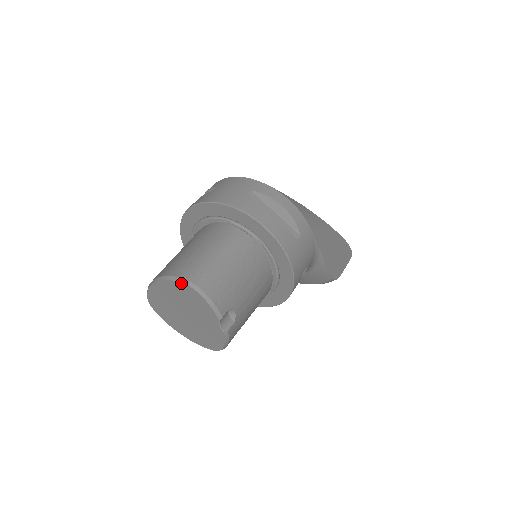
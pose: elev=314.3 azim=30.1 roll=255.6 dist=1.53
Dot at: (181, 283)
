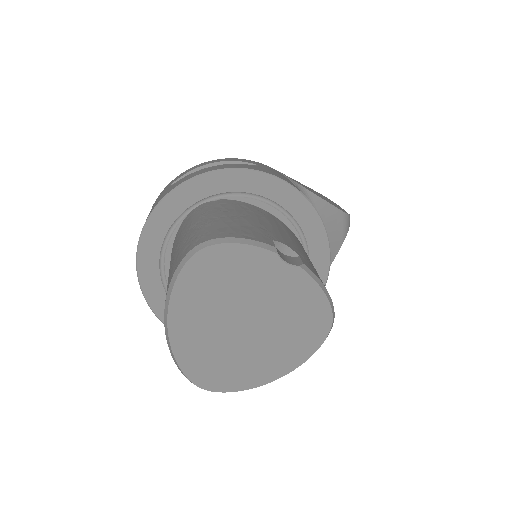
Dot at: (186, 265)
